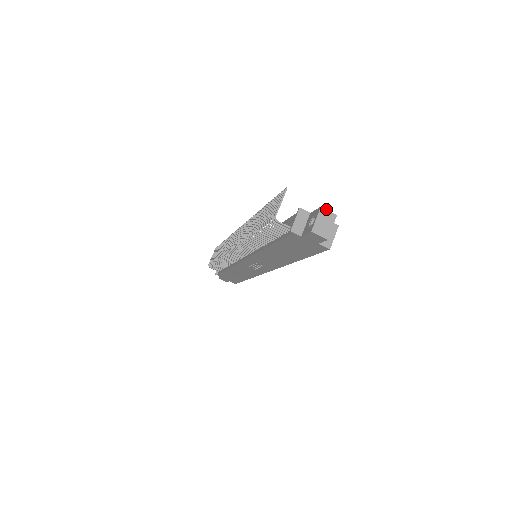
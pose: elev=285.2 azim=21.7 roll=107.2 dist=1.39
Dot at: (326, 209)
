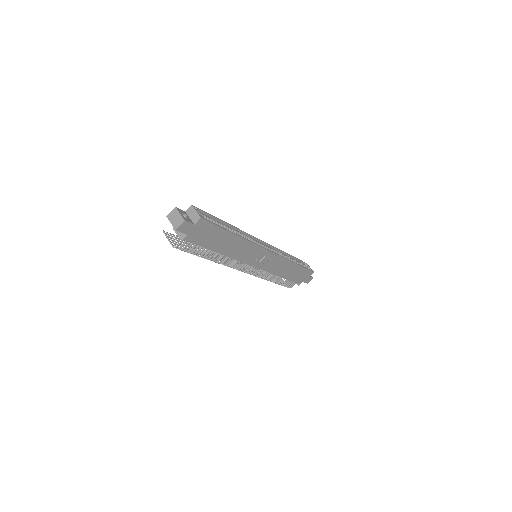
Dot at: (169, 213)
